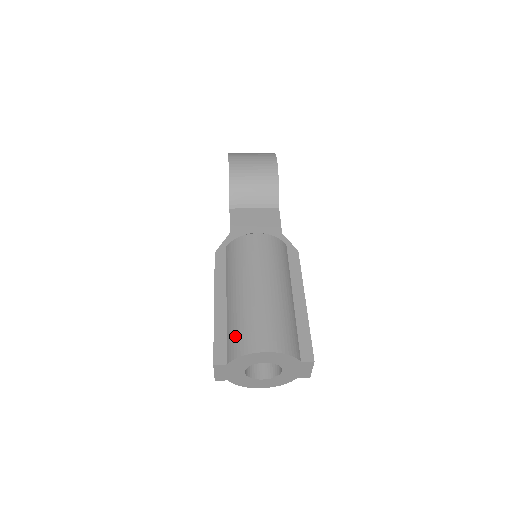
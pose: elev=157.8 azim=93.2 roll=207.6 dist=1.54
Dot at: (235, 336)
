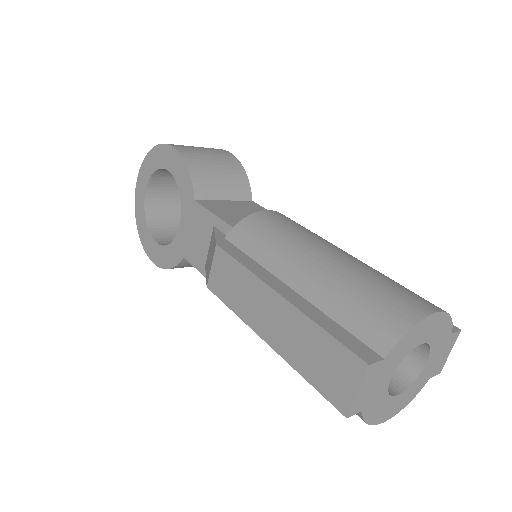
Dot at: (366, 313)
